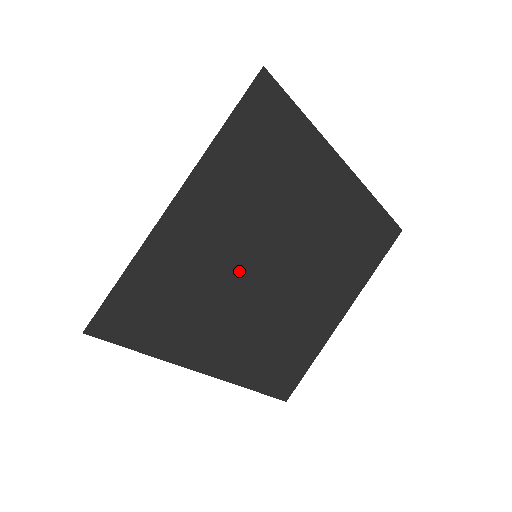
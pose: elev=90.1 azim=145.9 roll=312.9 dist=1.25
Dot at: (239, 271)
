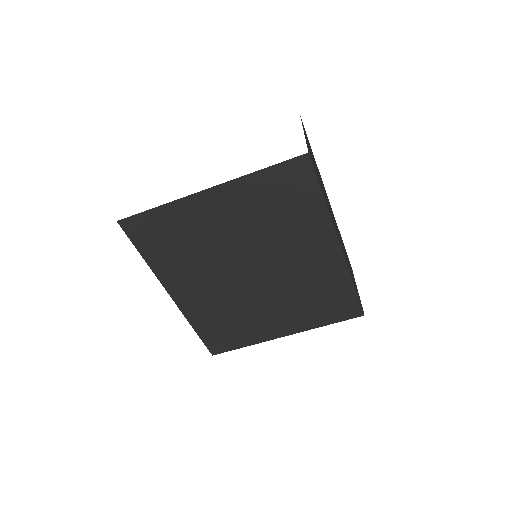
Dot at: (226, 255)
